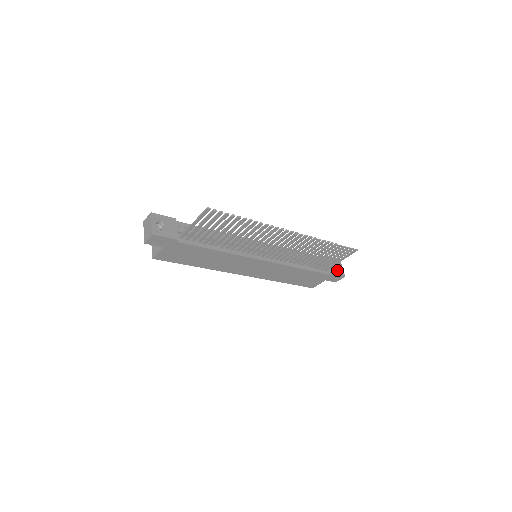
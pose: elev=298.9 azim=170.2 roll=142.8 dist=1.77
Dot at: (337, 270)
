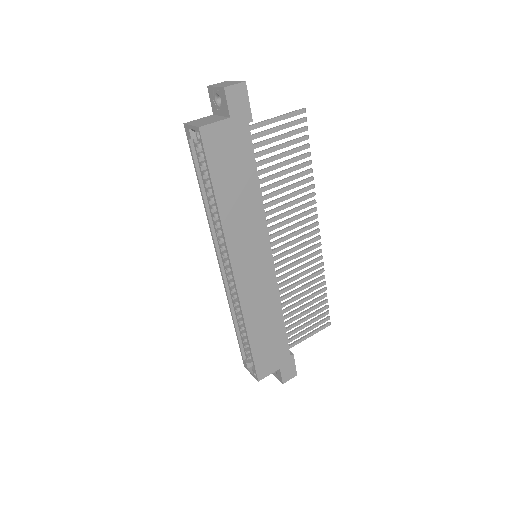
Dot at: occluded
